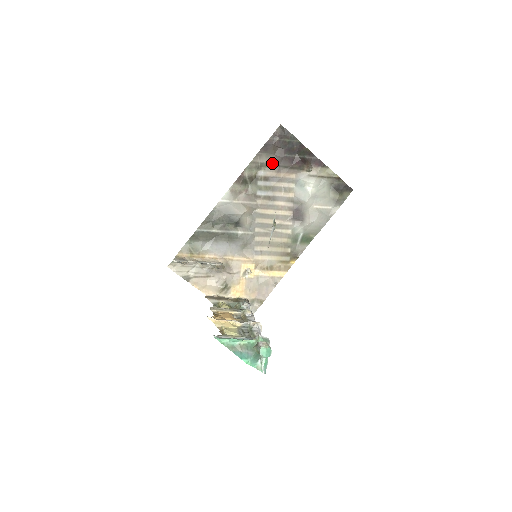
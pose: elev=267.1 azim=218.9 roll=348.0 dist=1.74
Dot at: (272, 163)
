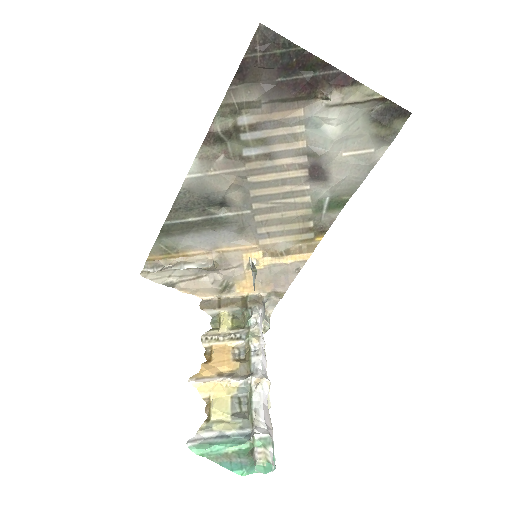
Dot at: (258, 99)
